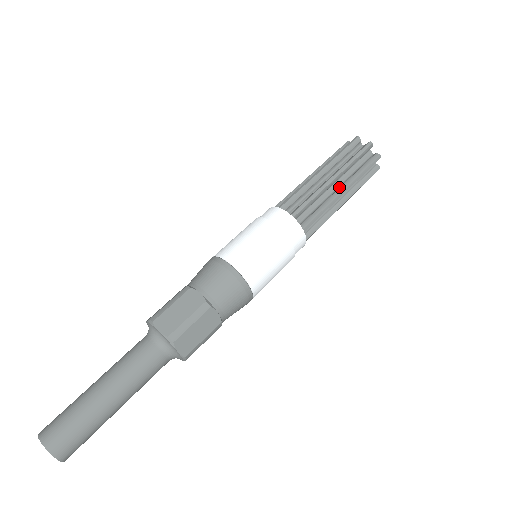
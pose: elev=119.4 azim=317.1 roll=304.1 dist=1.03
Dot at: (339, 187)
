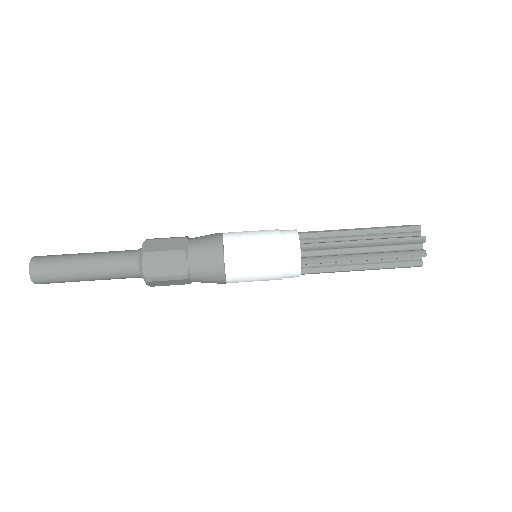
Dot at: (363, 263)
